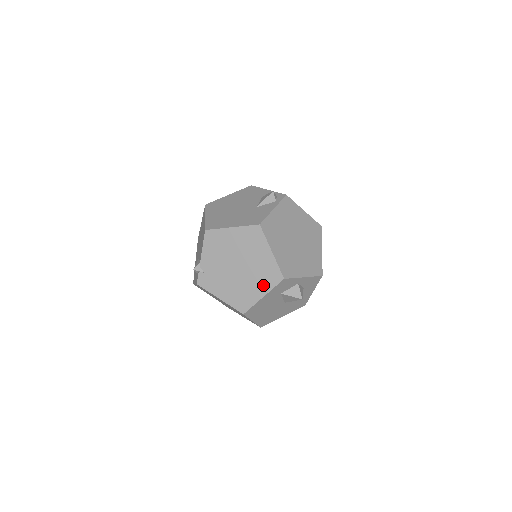
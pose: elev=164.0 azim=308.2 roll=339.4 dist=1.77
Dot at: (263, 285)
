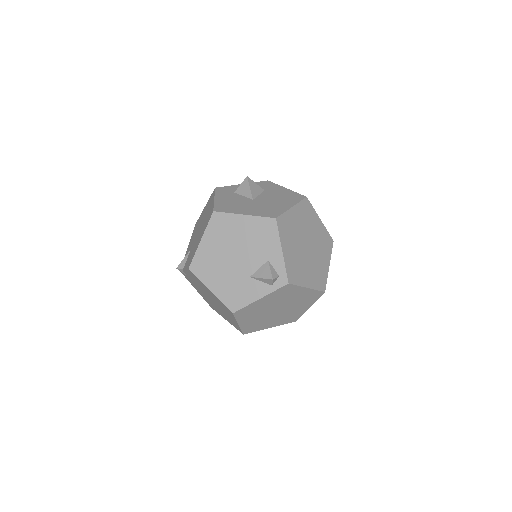
Dot at: (228, 320)
